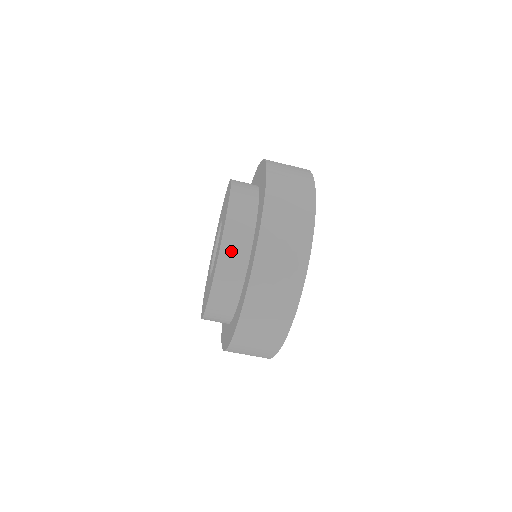
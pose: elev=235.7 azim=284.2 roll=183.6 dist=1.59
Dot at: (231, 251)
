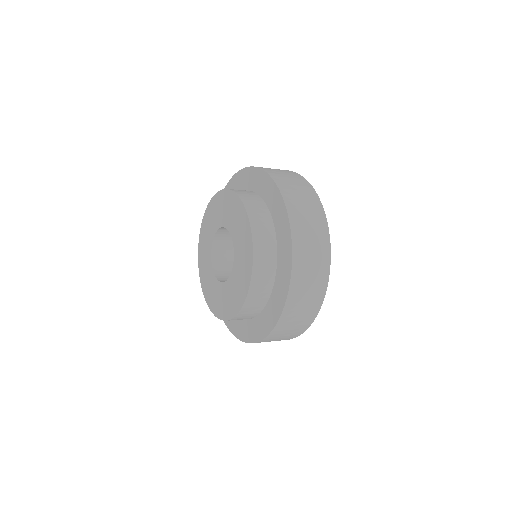
Dot at: occluded
